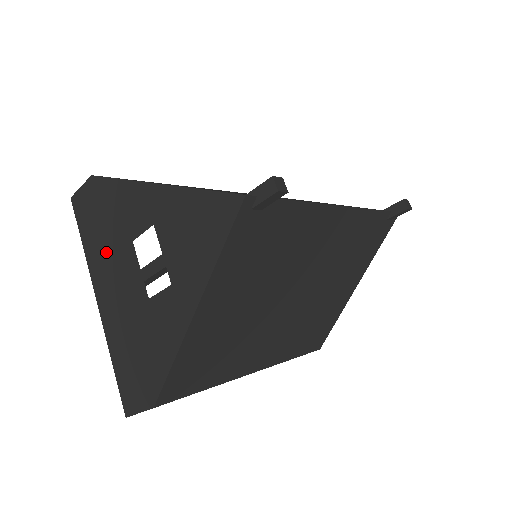
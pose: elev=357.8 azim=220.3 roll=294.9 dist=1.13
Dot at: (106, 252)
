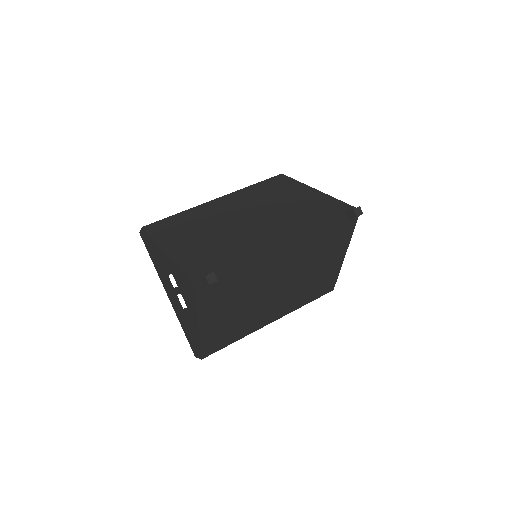
Dot at: (162, 273)
